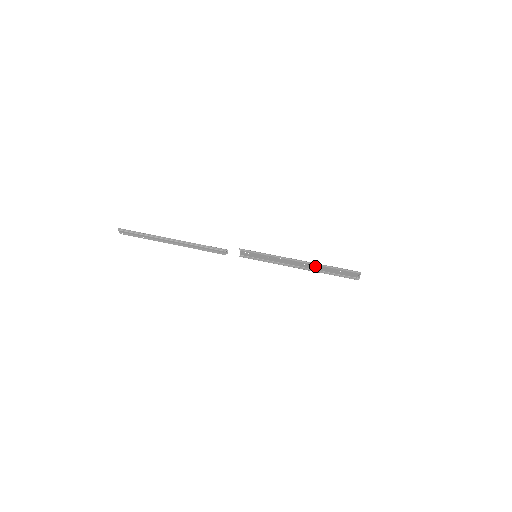
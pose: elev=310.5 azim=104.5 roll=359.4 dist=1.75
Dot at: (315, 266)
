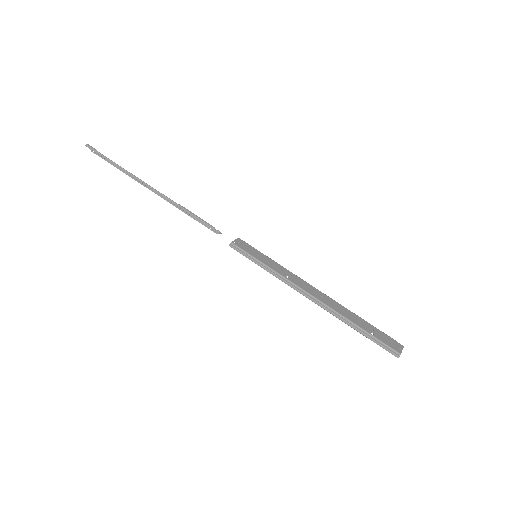
Dot at: (337, 307)
